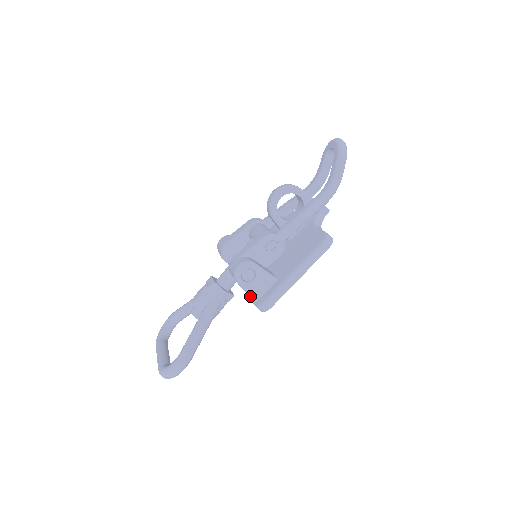
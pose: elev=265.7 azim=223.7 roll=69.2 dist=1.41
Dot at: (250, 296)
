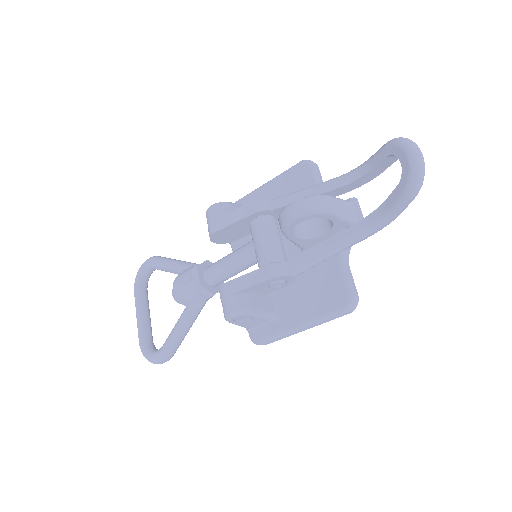
Dot at: occluded
